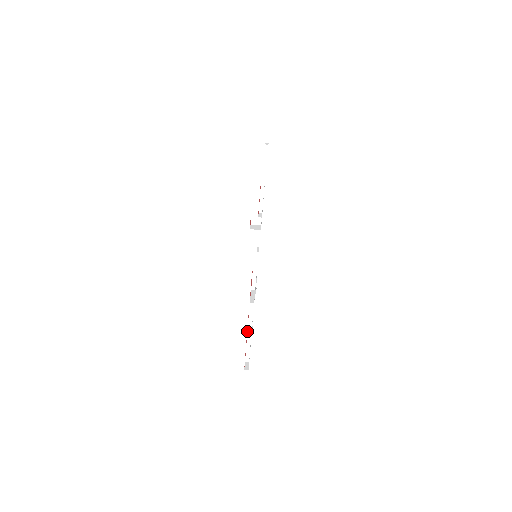
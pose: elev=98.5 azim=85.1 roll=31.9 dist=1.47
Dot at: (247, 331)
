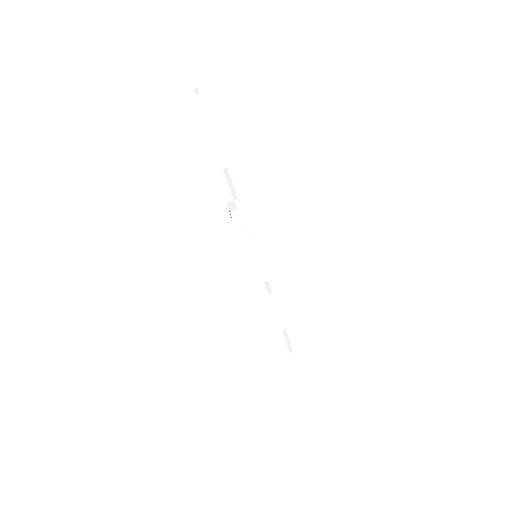
Dot at: (285, 340)
